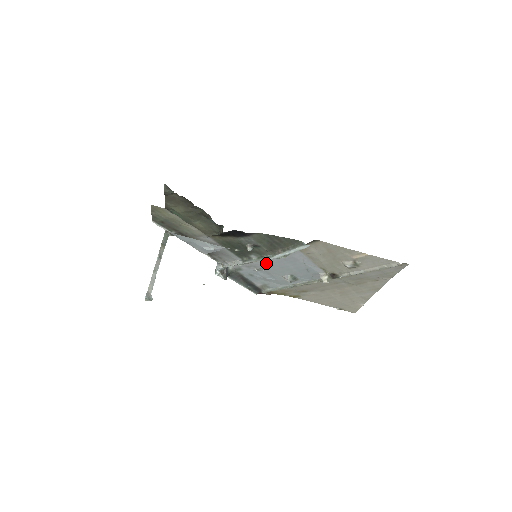
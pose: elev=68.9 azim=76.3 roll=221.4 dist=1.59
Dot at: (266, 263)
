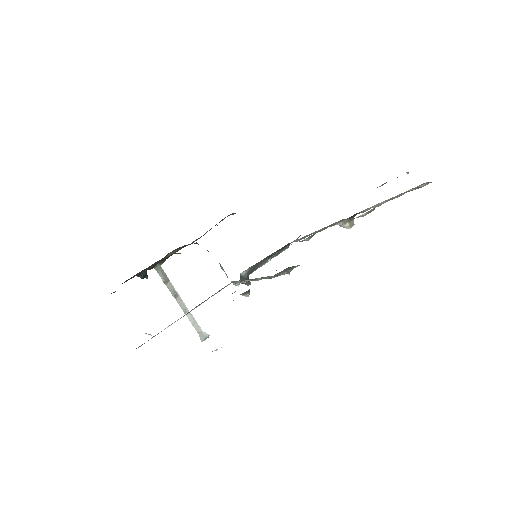
Dot at: occluded
